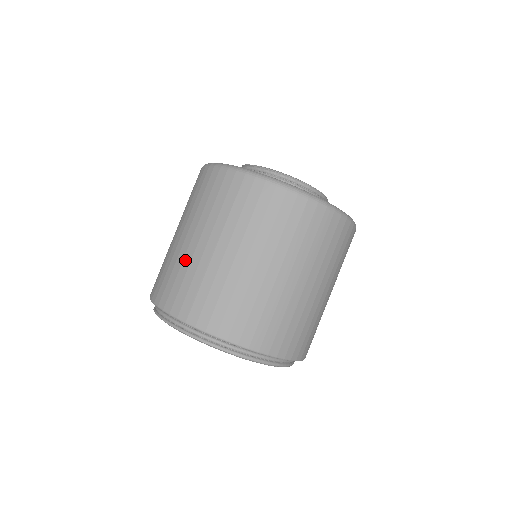
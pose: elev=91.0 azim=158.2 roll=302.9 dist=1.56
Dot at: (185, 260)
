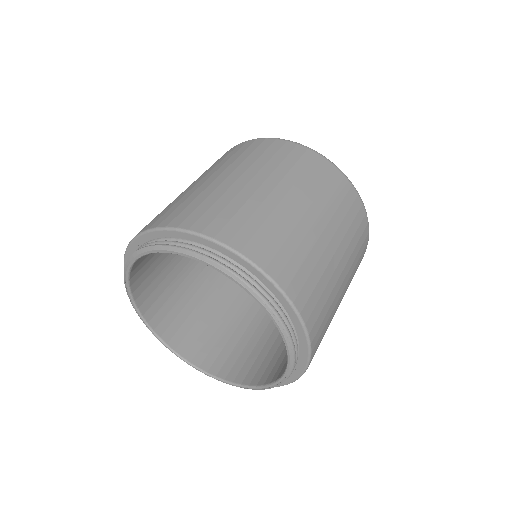
Dot at: (188, 193)
